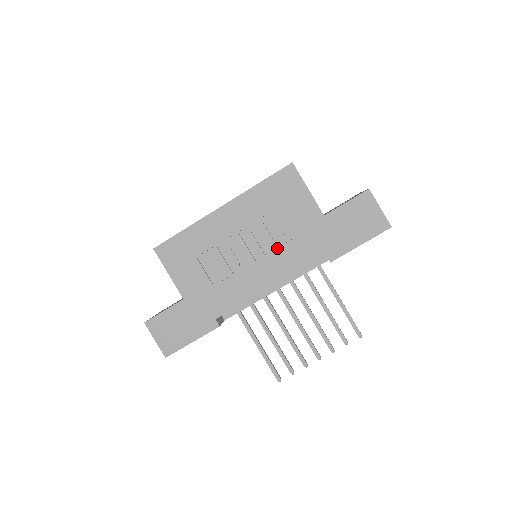
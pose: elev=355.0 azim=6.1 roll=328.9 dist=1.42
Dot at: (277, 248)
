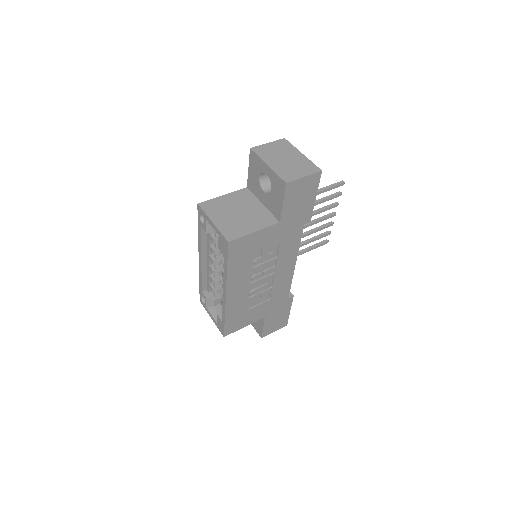
Dot at: (277, 258)
